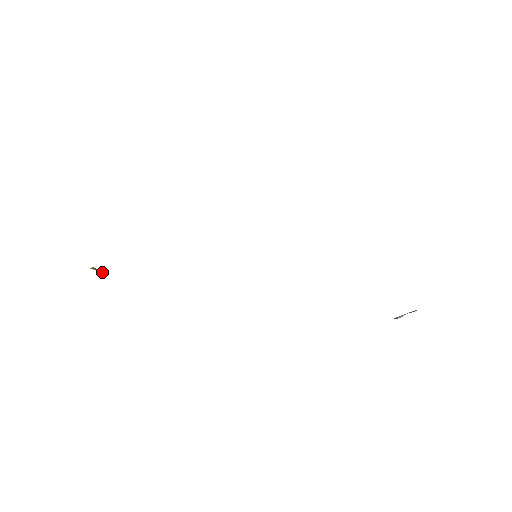
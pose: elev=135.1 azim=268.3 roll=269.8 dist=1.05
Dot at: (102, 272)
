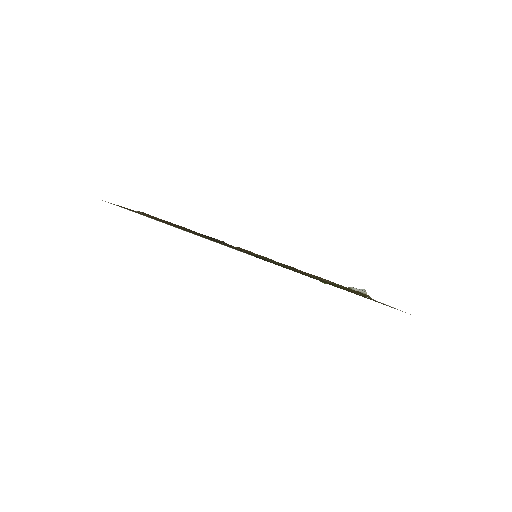
Dot at: occluded
